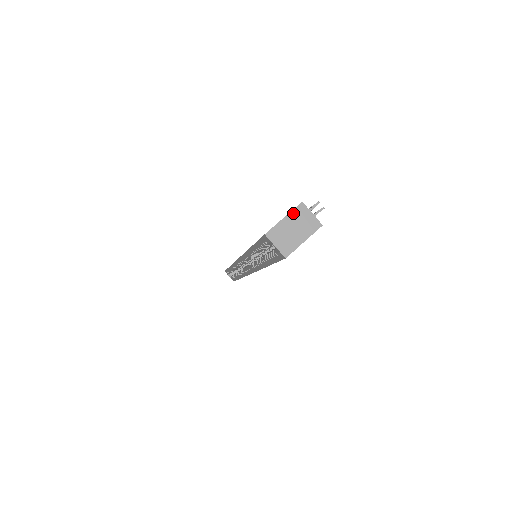
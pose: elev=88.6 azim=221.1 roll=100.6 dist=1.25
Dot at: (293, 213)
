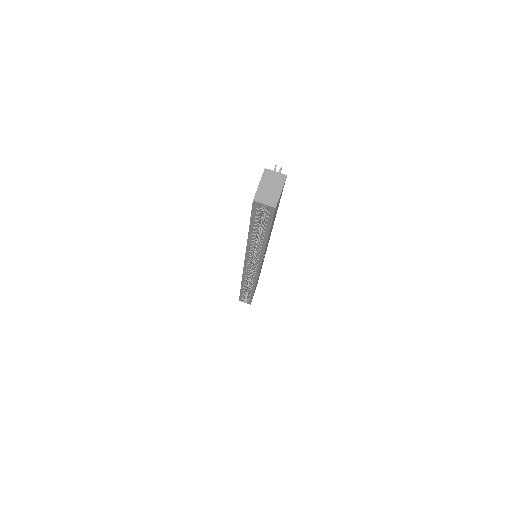
Dot at: (263, 178)
